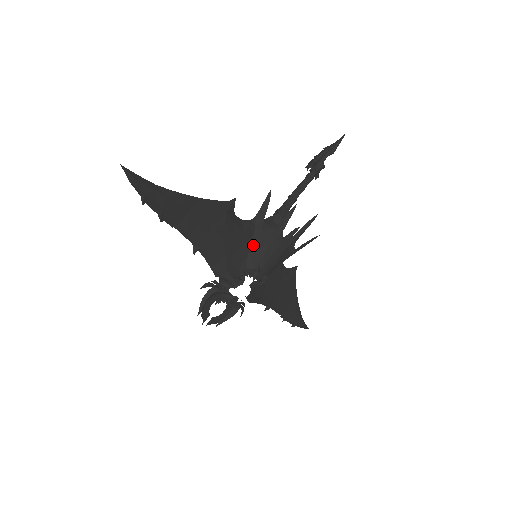
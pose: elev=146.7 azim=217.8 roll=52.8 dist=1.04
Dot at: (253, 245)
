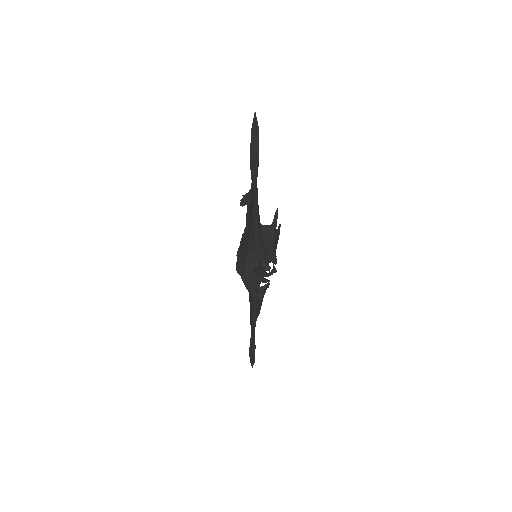
Dot at: occluded
